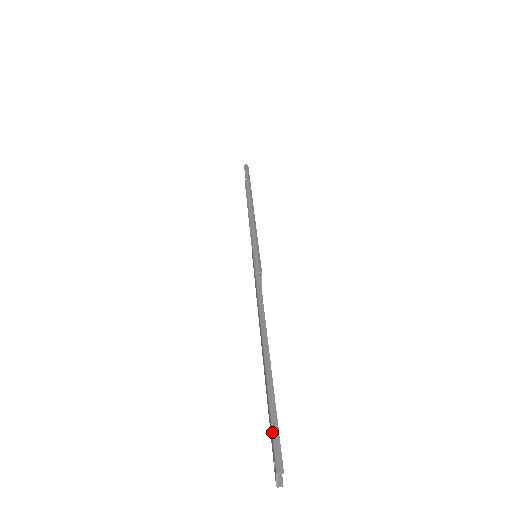
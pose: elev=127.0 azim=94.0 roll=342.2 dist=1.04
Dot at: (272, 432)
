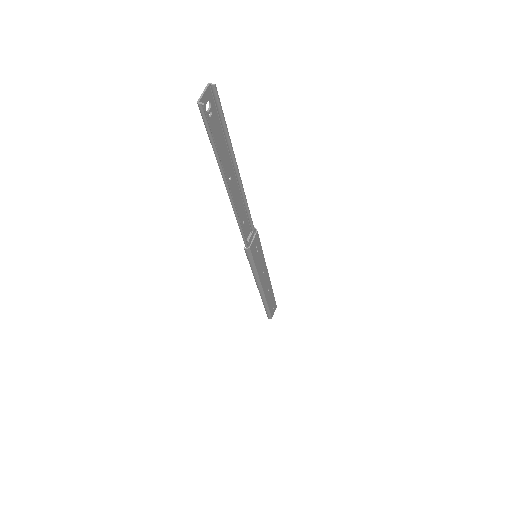
Dot at: (218, 114)
